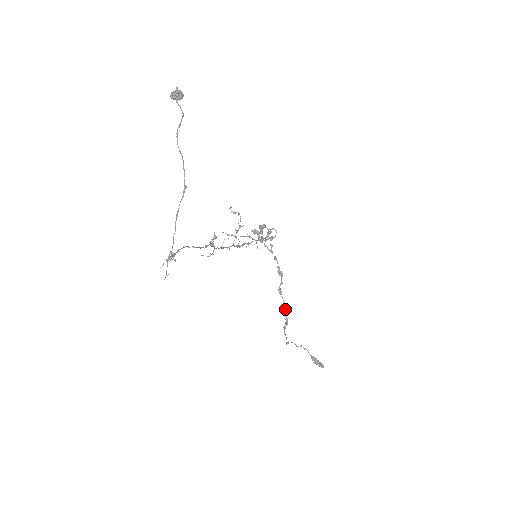
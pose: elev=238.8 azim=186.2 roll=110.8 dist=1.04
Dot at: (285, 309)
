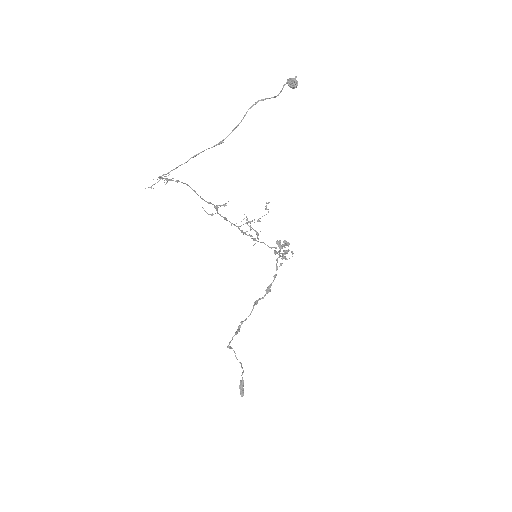
Dot at: (246, 318)
